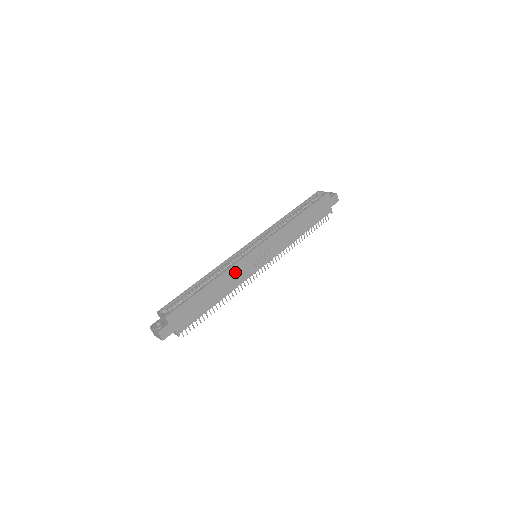
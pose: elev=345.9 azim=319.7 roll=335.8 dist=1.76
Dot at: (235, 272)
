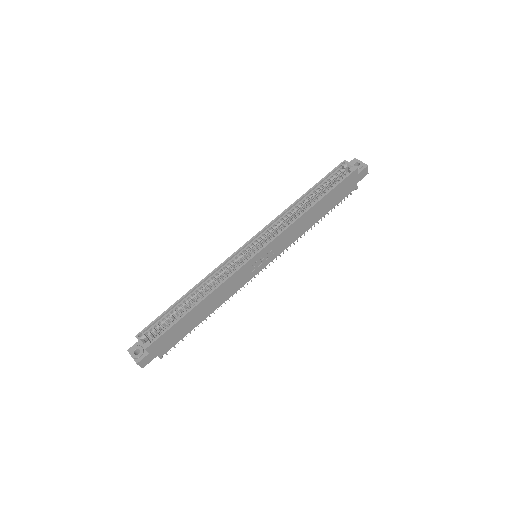
Dot at: (229, 284)
